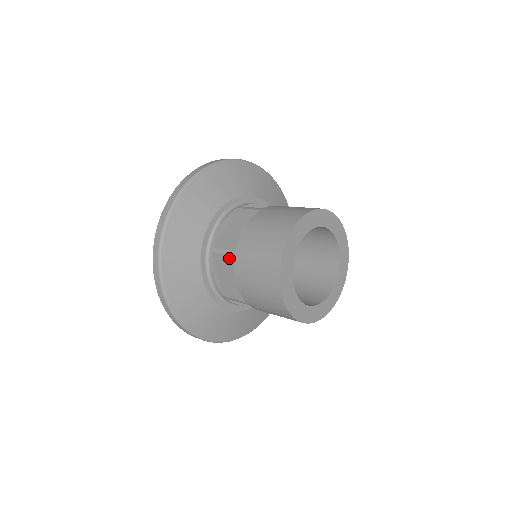
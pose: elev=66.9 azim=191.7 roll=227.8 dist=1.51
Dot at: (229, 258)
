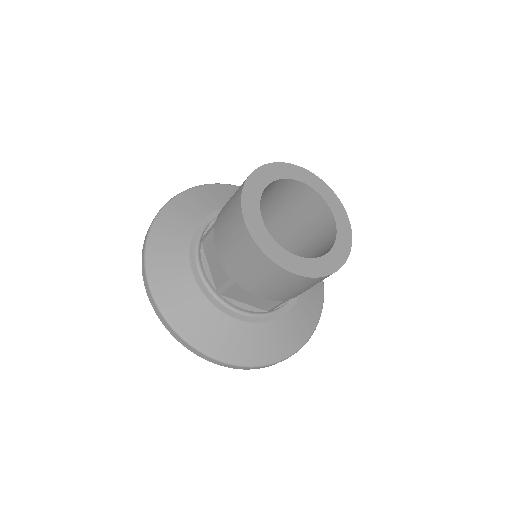
Dot at: (234, 287)
